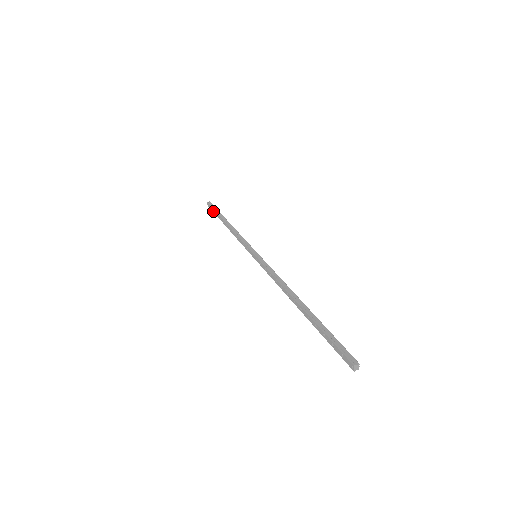
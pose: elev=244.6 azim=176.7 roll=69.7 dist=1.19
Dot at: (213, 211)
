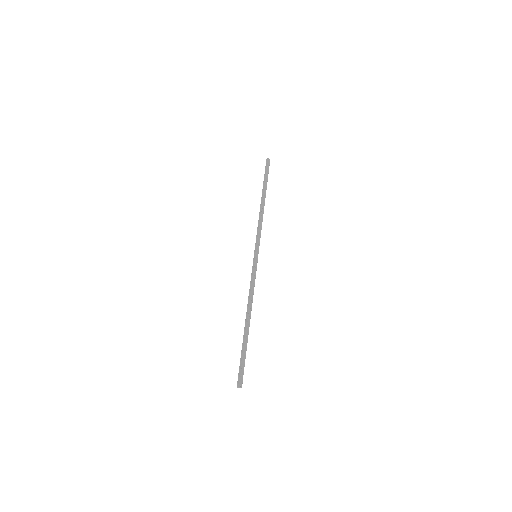
Dot at: (266, 175)
